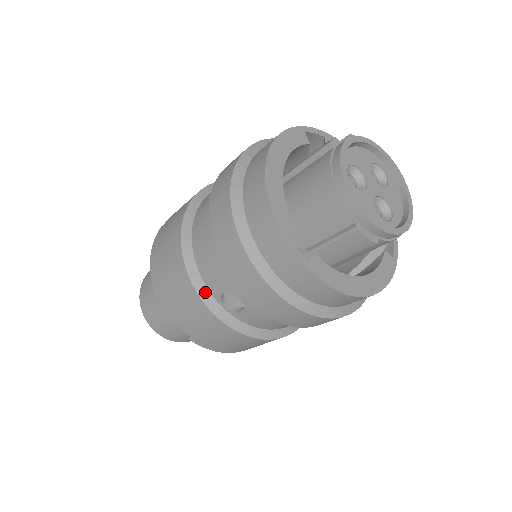
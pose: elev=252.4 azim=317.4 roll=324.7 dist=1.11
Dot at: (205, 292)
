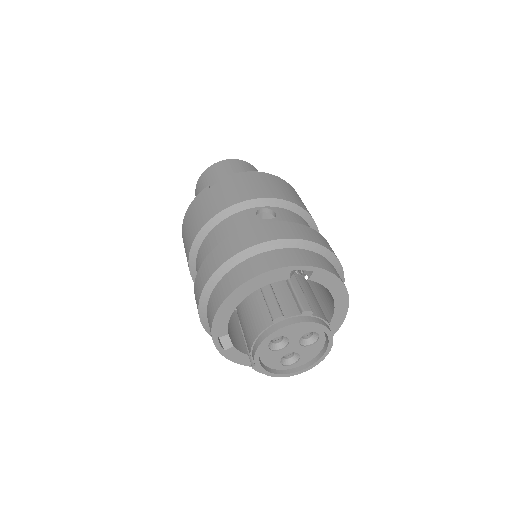
Dot at: (195, 276)
